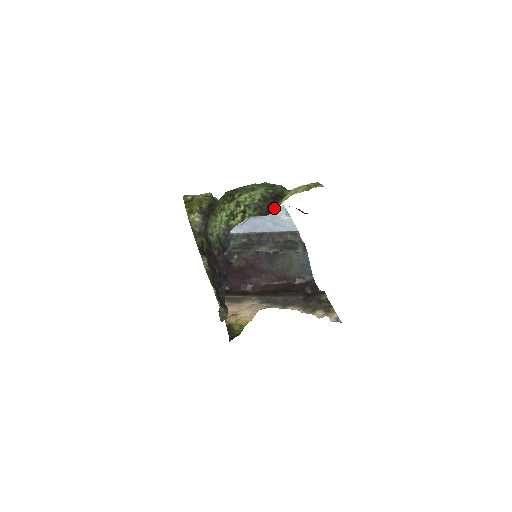
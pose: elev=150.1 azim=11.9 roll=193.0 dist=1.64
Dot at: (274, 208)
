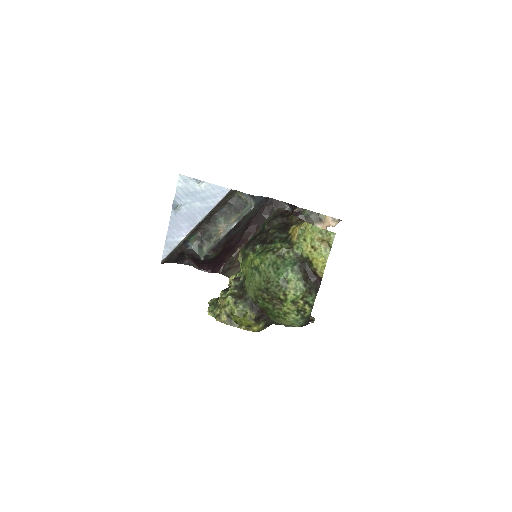
Dot at: (318, 278)
